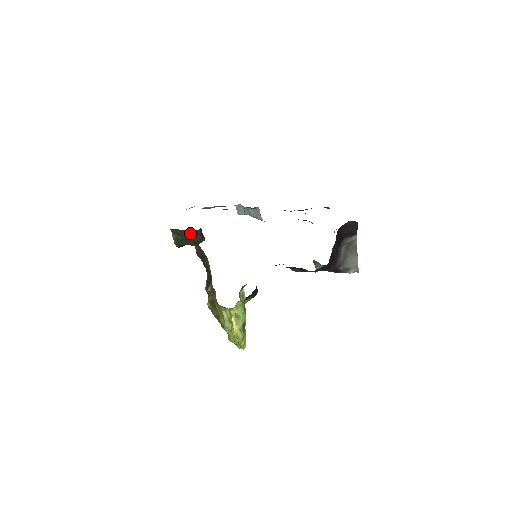
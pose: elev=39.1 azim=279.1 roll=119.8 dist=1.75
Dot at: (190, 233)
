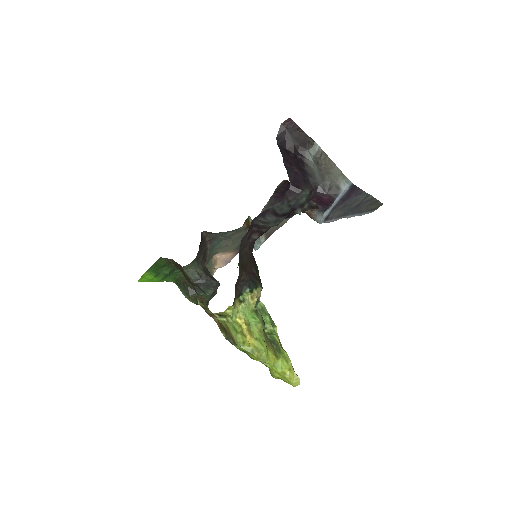
Dot at: (188, 273)
